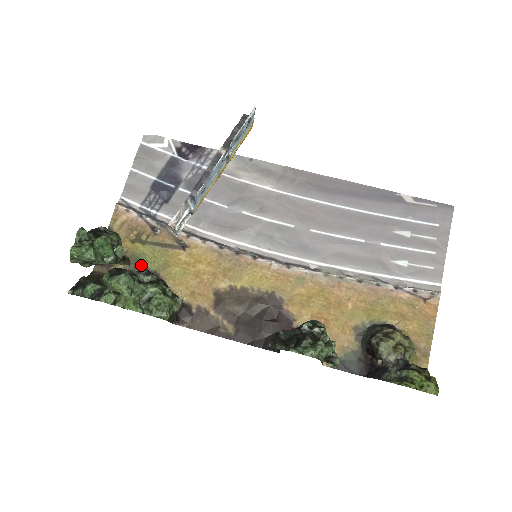
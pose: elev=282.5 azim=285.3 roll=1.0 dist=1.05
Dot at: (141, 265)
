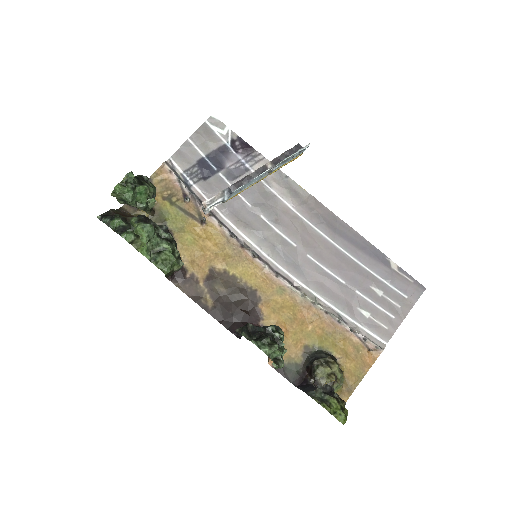
Dot at: (162, 220)
